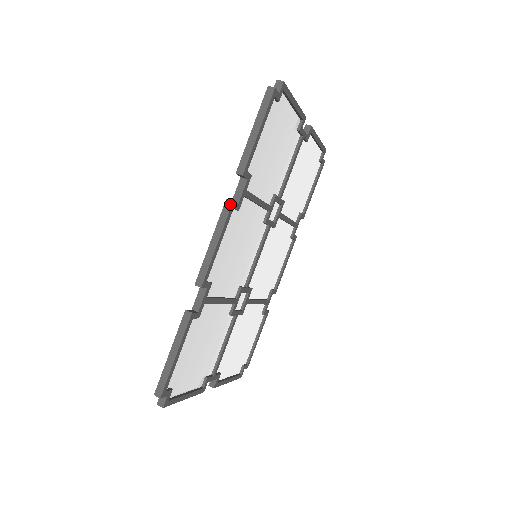
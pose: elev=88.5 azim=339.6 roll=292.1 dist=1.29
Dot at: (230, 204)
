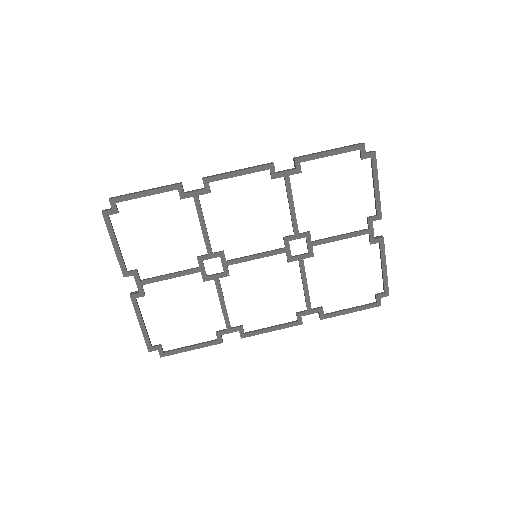
Dot at: (271, 163)
